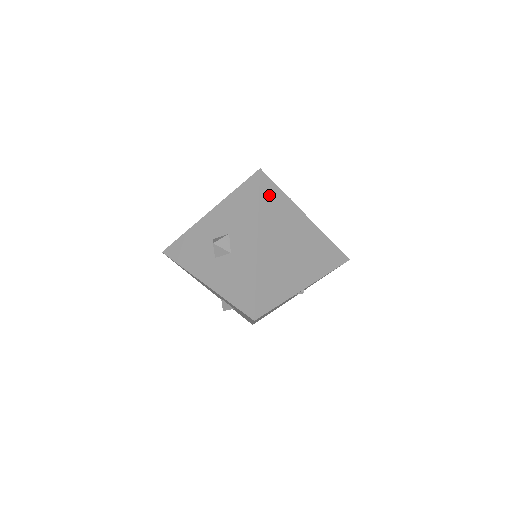
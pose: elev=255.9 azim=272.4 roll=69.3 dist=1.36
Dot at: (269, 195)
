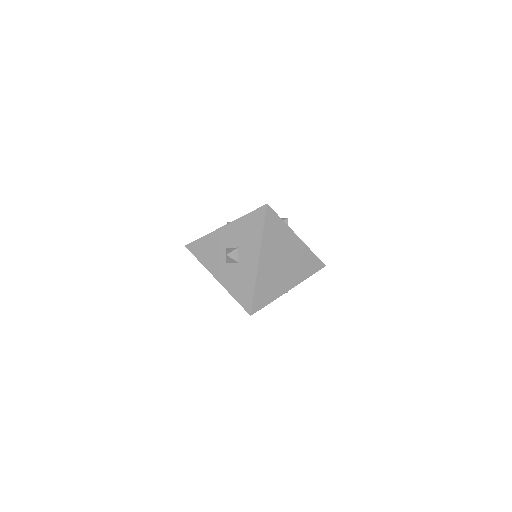
Dot at: (271, 224)
